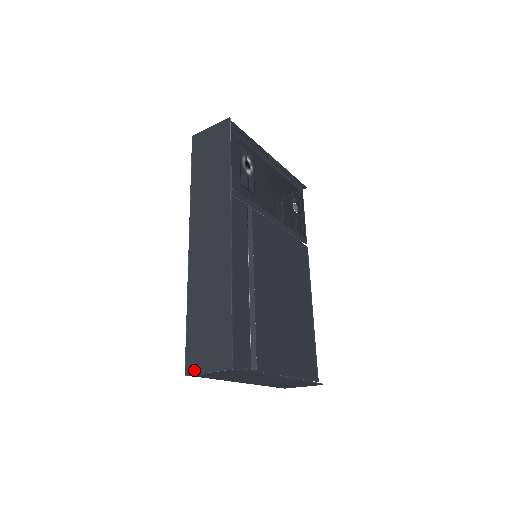
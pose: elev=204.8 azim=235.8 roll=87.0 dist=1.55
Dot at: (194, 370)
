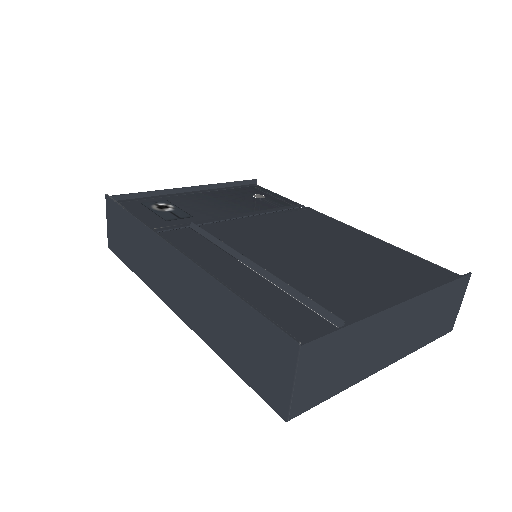
Dot at: (284, 403)
